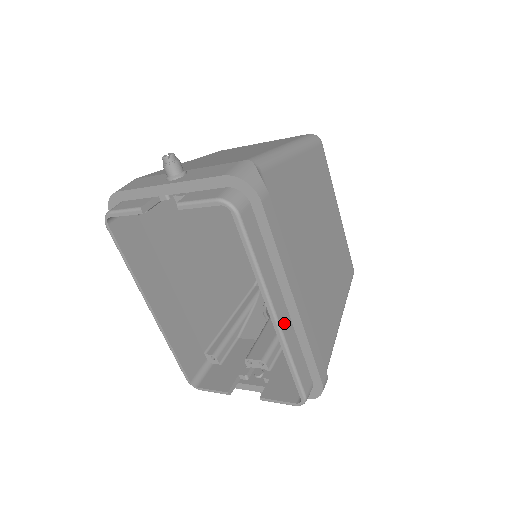
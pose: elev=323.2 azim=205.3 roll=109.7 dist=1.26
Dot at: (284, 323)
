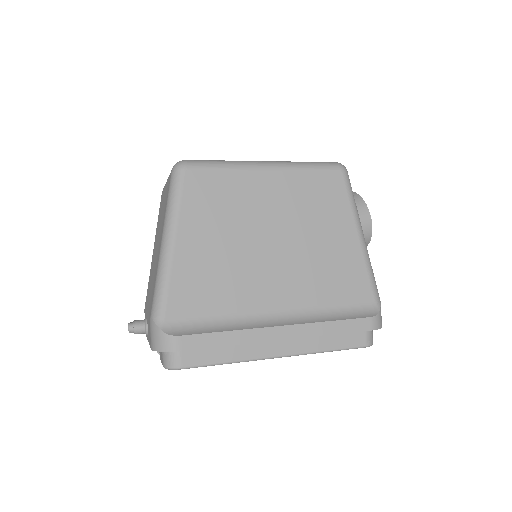
Dot at: (291, 348)
